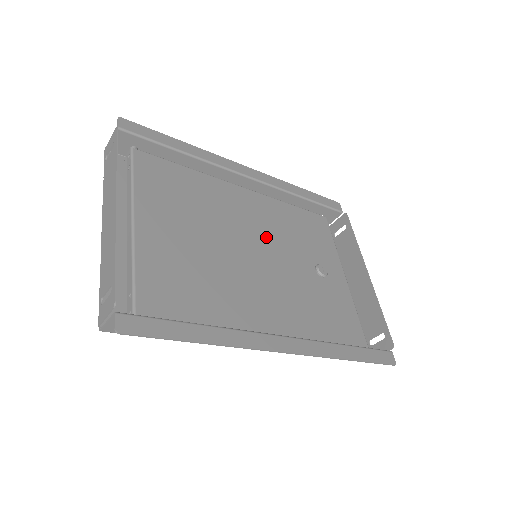
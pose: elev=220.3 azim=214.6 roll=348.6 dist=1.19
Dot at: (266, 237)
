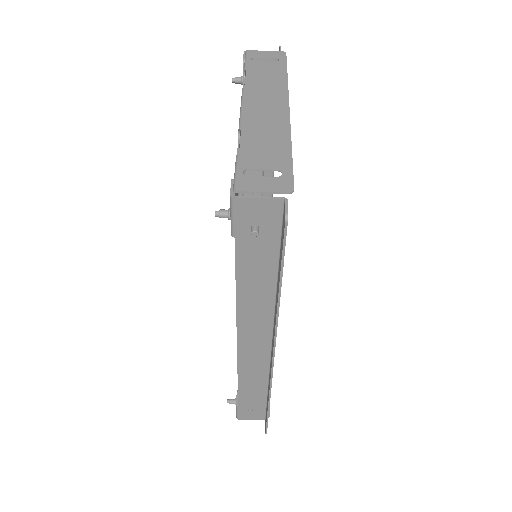
Dot at: occluded
